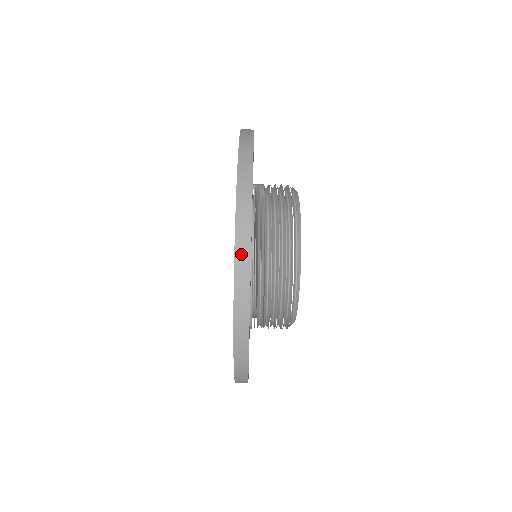
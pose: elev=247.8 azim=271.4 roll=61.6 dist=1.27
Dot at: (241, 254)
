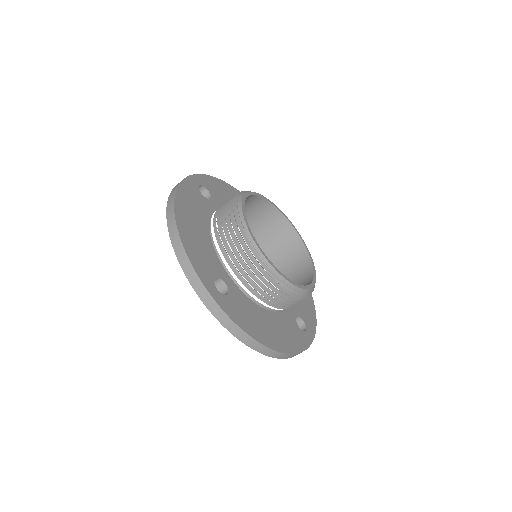
Dot at: (169, 209)
